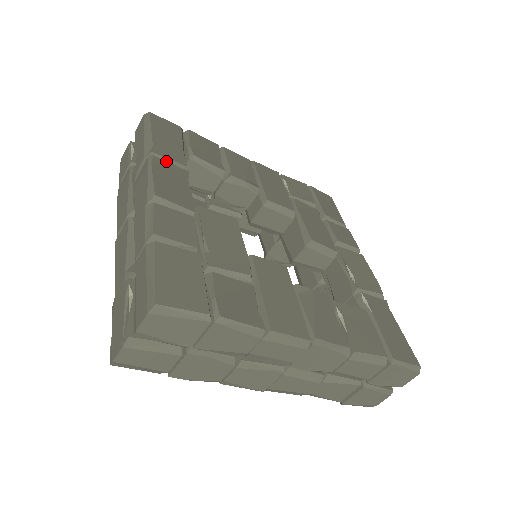
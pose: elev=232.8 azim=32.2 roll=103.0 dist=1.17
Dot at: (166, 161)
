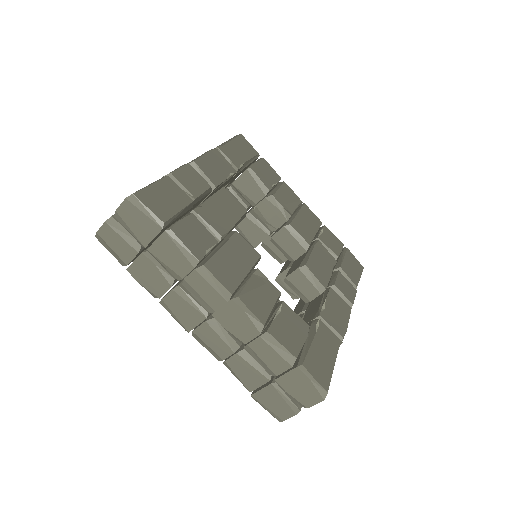
Dot at: (224, 157)
